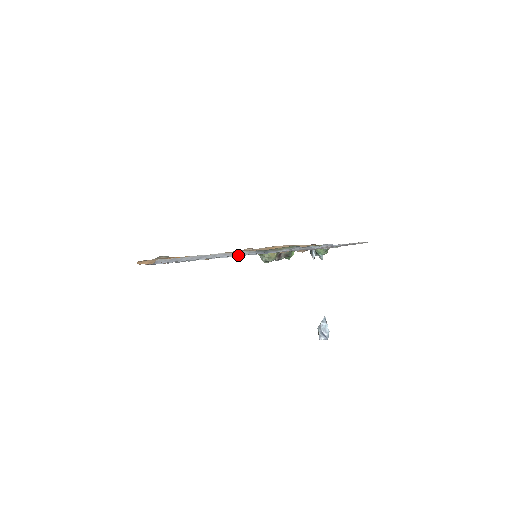
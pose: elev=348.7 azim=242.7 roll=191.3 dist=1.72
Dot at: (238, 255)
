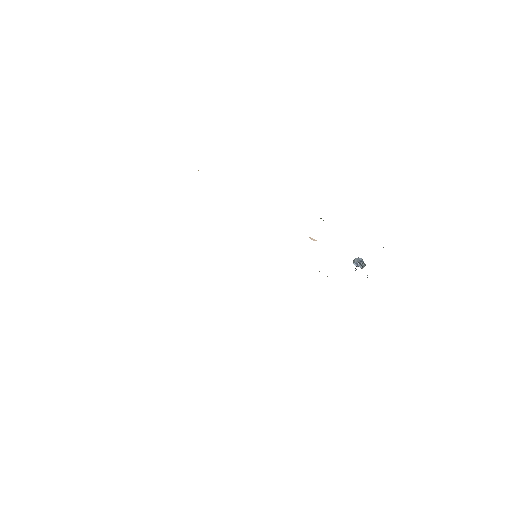
Dot at: occluded
